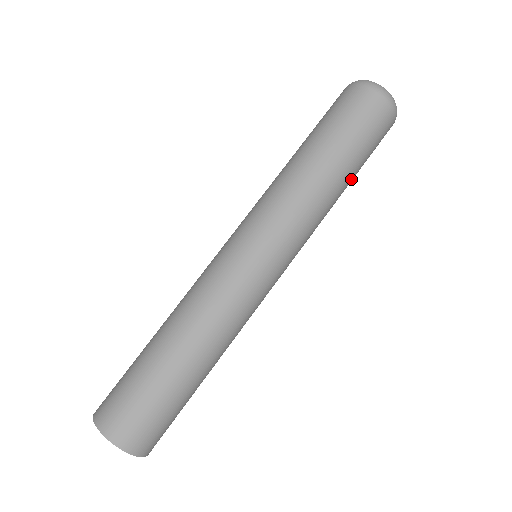
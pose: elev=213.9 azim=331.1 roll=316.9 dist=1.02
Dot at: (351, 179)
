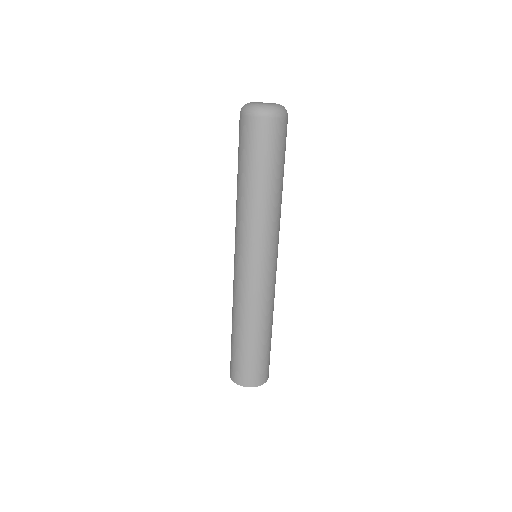
Dot at: (283, 176)
